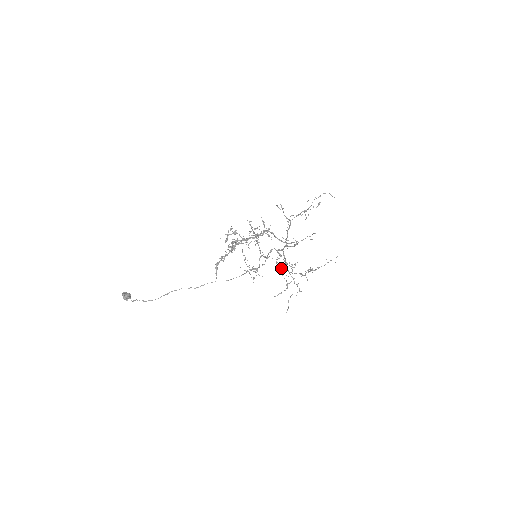
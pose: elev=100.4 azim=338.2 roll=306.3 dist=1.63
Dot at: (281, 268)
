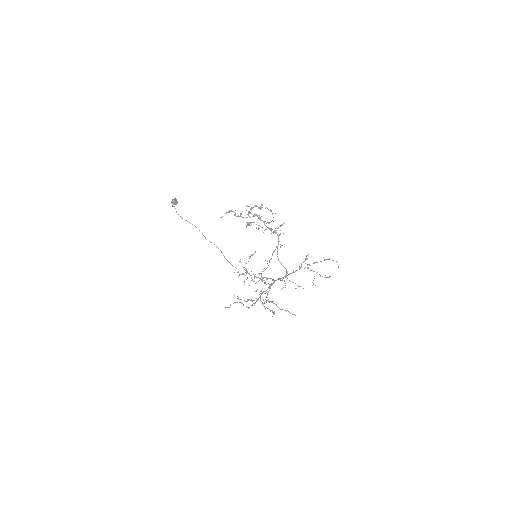
Dot at: (258, 277)
